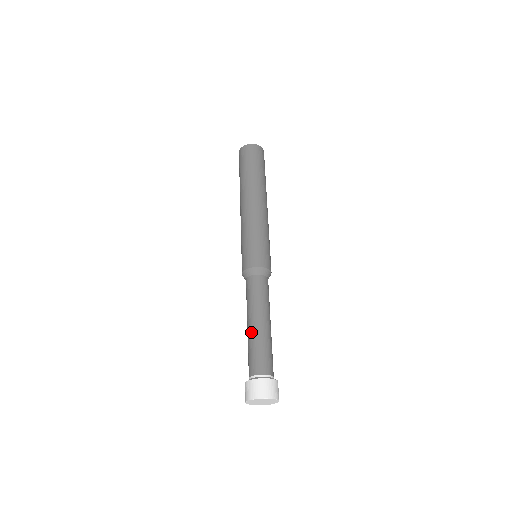
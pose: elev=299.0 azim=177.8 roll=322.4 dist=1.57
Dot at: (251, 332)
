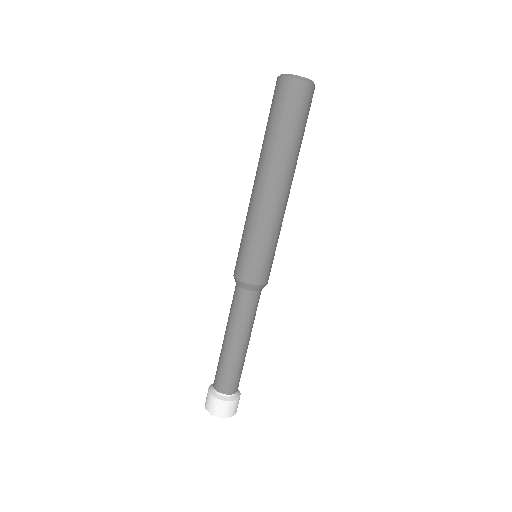
Dot at: (224, 349)
